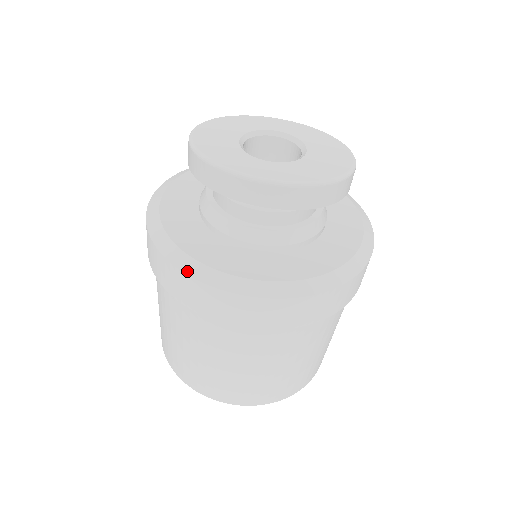
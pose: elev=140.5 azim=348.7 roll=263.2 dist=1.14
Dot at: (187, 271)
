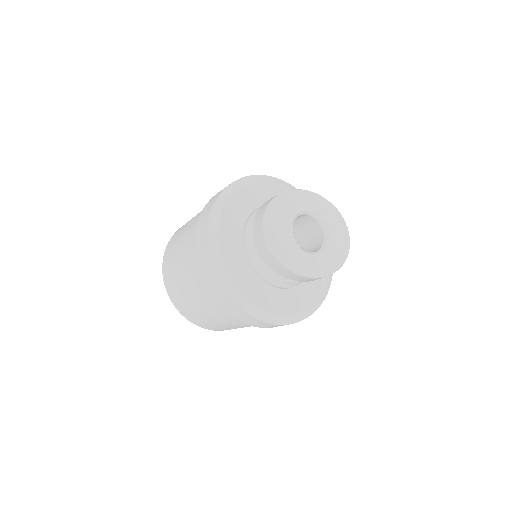
Dot at: (261, 319)
